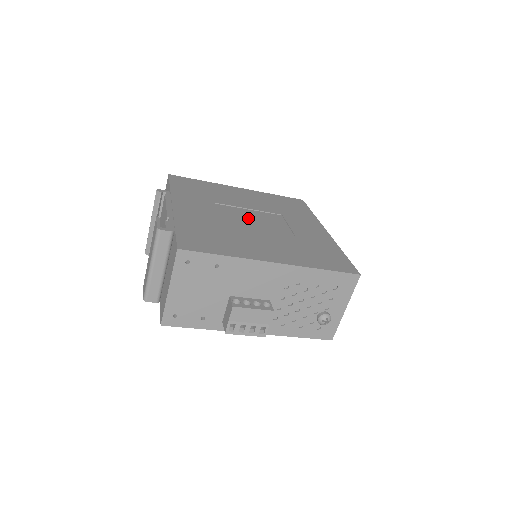
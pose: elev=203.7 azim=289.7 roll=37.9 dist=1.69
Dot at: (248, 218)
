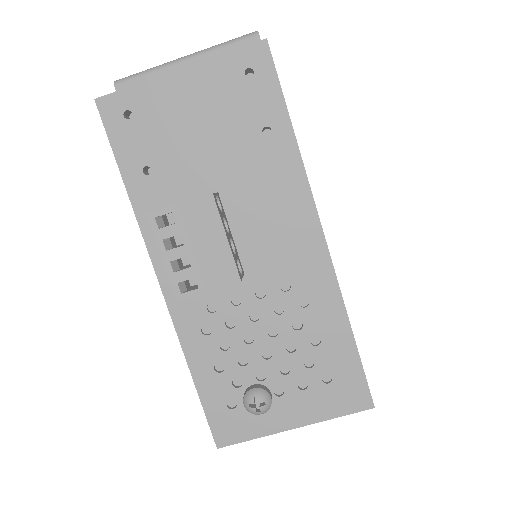
Dot at: occluded
